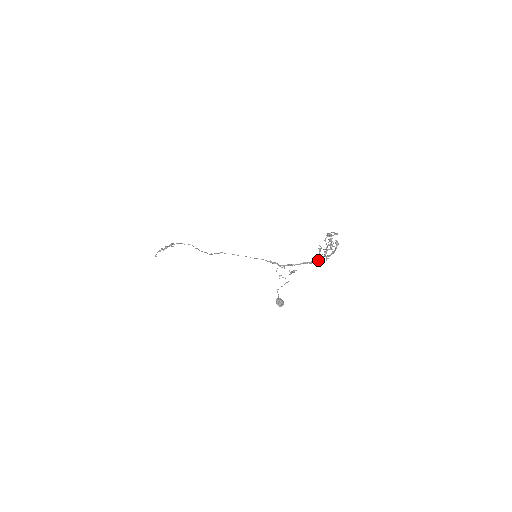
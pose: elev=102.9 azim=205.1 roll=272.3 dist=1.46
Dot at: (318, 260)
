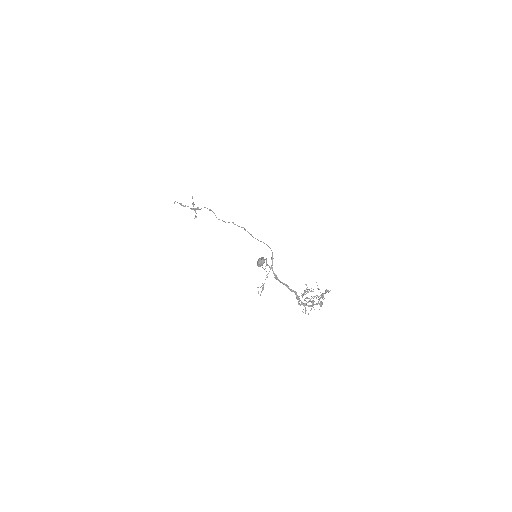
Dot at: (297, 295)
